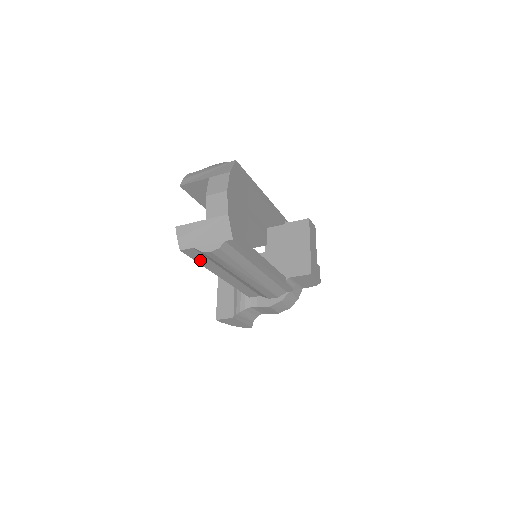
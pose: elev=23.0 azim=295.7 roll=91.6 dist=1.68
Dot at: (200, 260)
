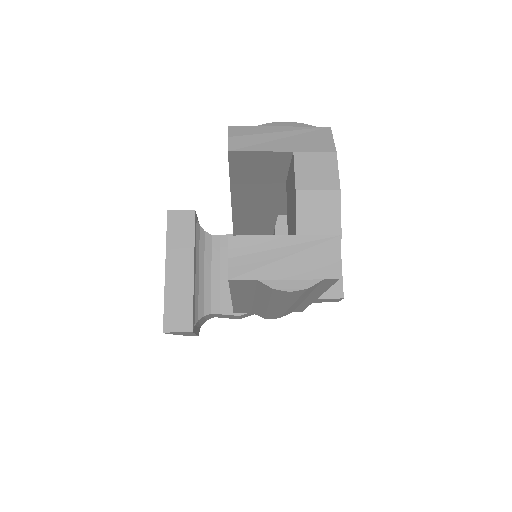
Dot at: (238, 288)
